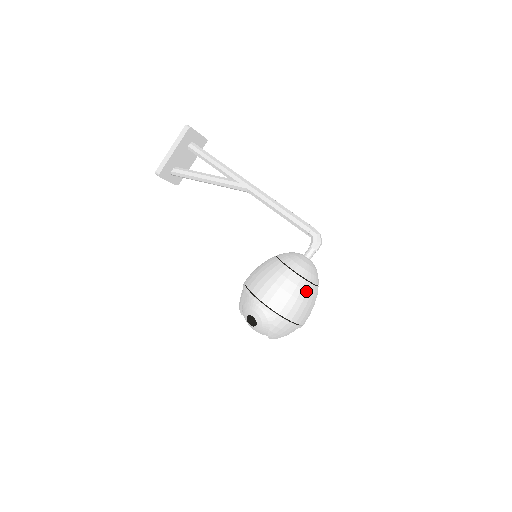
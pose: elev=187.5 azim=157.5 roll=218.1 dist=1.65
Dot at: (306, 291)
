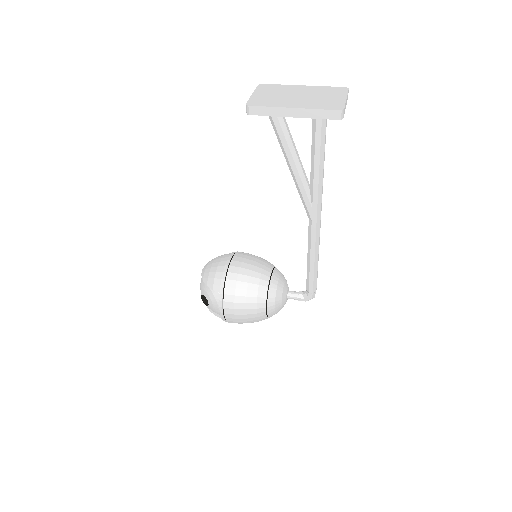
Dot at: occluded
